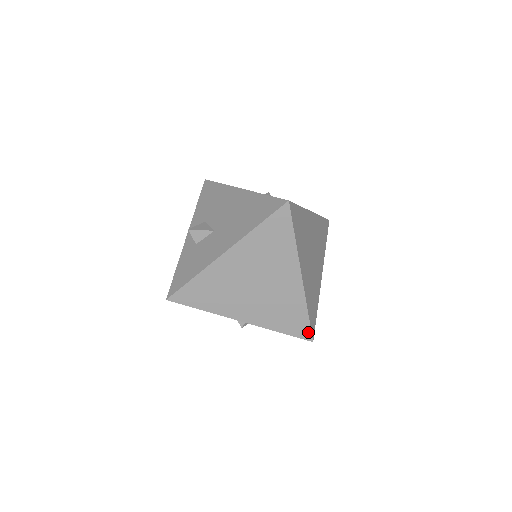
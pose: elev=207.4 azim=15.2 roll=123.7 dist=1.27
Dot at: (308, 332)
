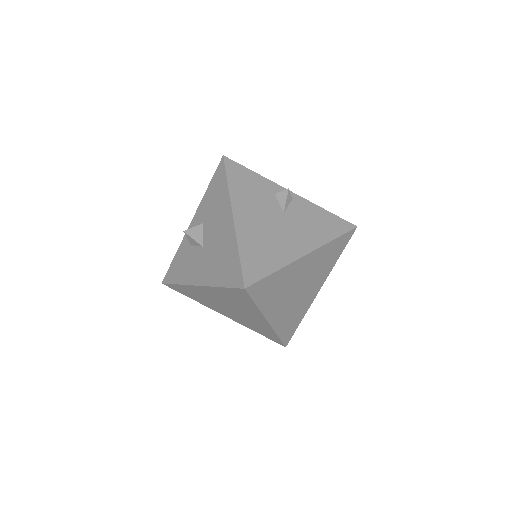
Dot at: (280, 342)
